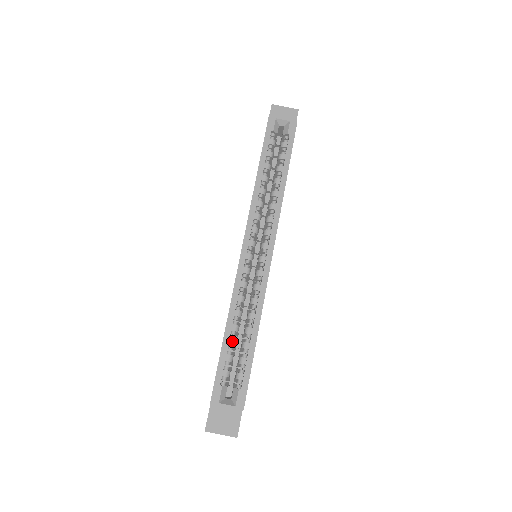
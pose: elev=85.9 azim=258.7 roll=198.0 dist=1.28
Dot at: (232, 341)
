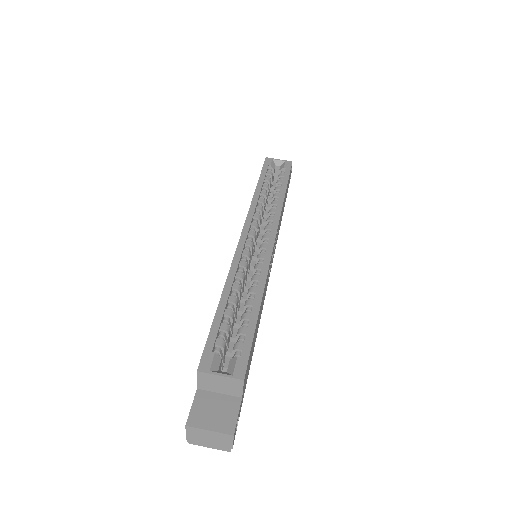
Dot at: (229, 311)
